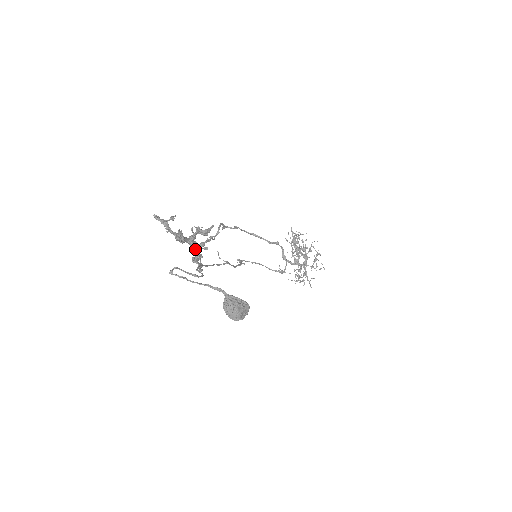
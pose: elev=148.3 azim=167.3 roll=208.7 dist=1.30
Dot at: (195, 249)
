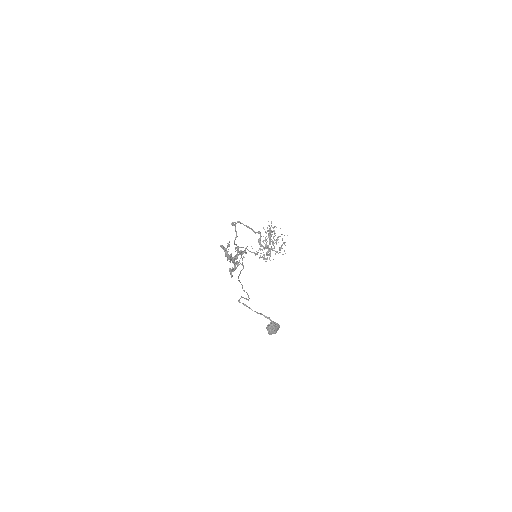
Dot at: (234, 264)
